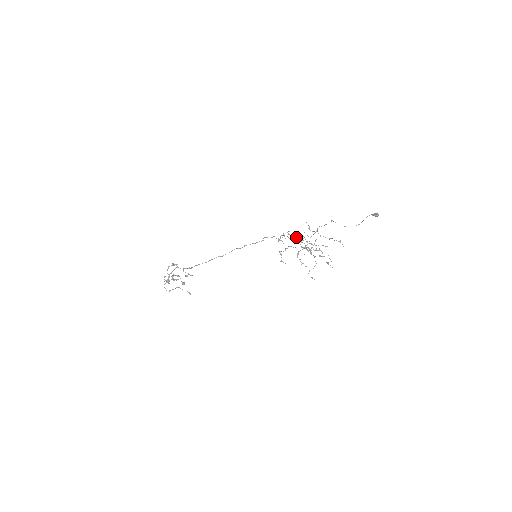
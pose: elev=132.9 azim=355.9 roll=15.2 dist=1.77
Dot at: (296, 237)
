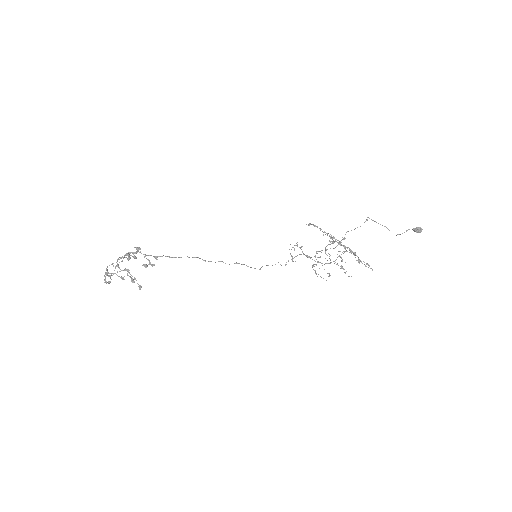
Dot at: (320, 228)
